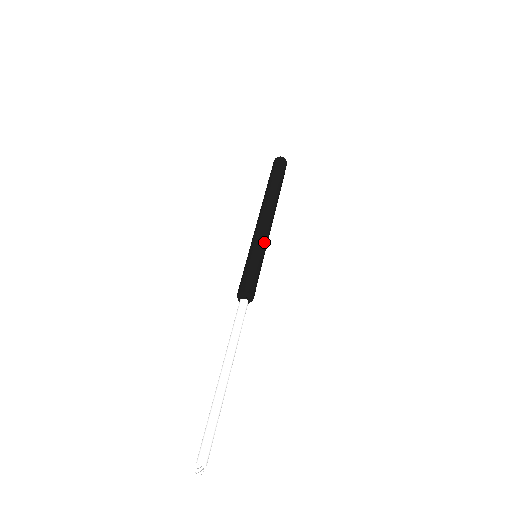
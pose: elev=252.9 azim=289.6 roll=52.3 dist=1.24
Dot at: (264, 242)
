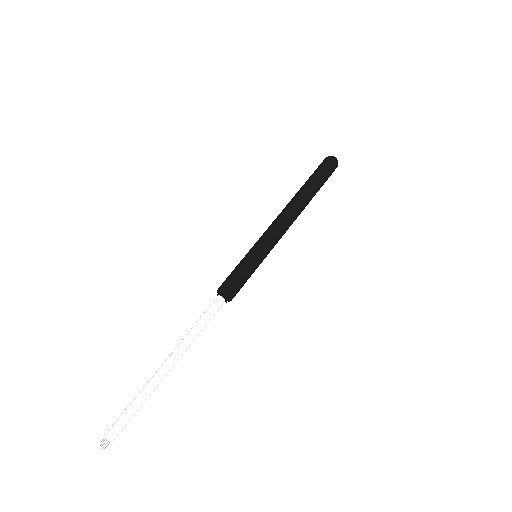
Dot at: (269, 244)
